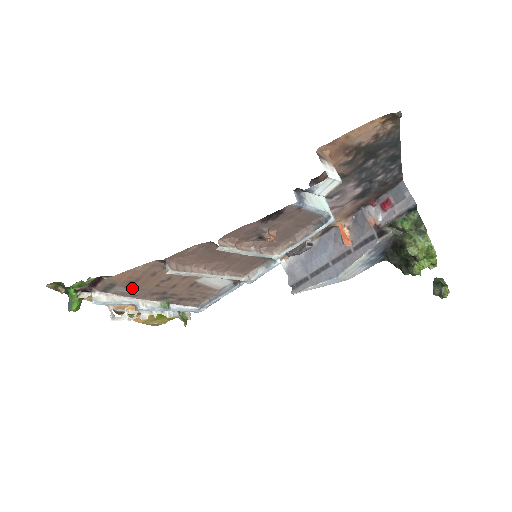
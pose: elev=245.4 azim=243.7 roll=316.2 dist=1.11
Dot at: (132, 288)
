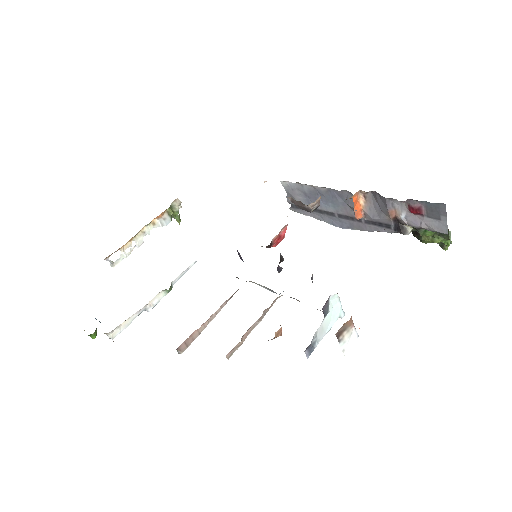
Dot at: occluded
